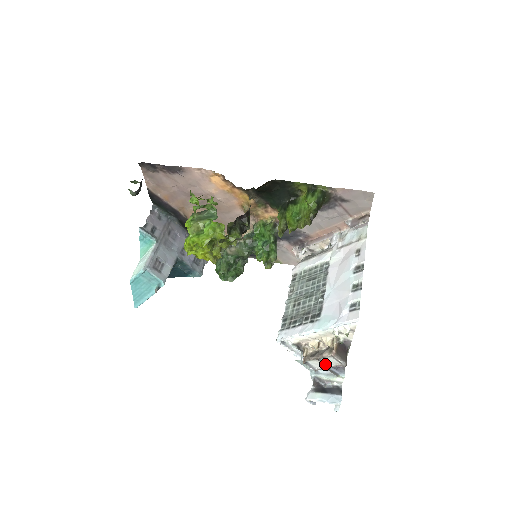
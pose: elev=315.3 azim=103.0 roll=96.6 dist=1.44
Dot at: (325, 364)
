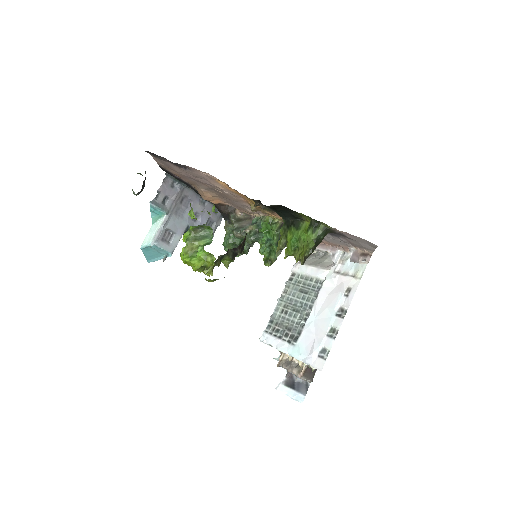
Dot at: occluded
